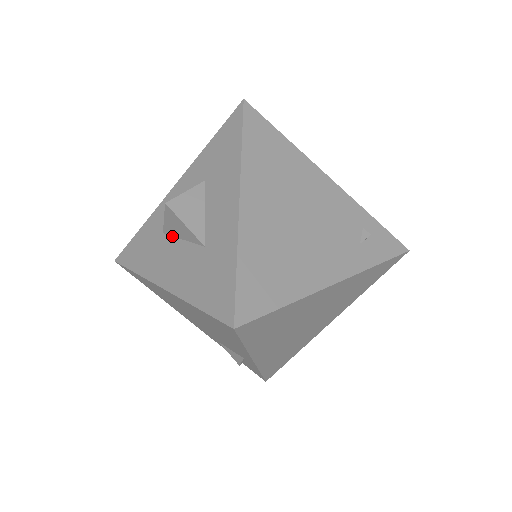
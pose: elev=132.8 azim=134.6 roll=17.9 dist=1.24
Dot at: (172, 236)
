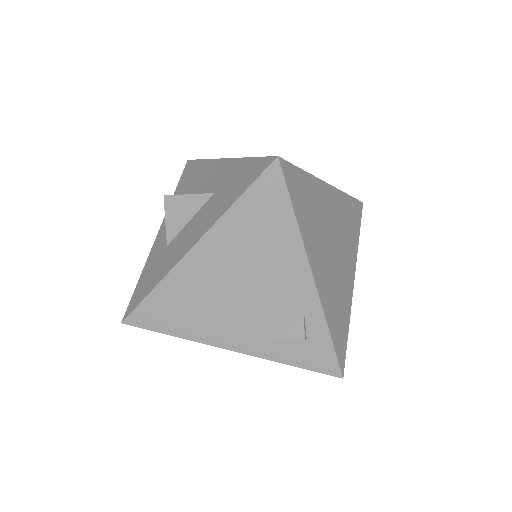
Dot at: (178, 233)
